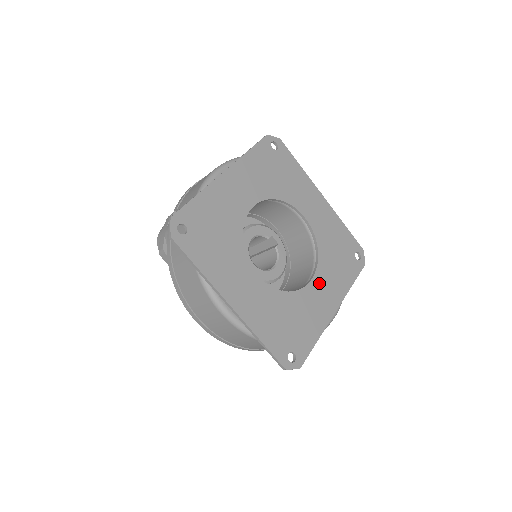
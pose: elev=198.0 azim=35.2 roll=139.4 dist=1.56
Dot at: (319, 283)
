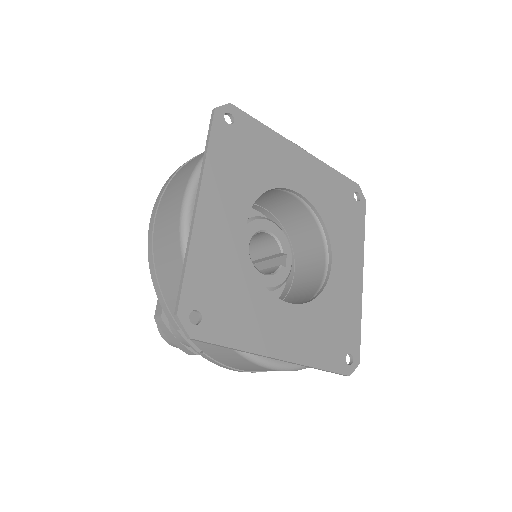
Dot at: (291, 316)
